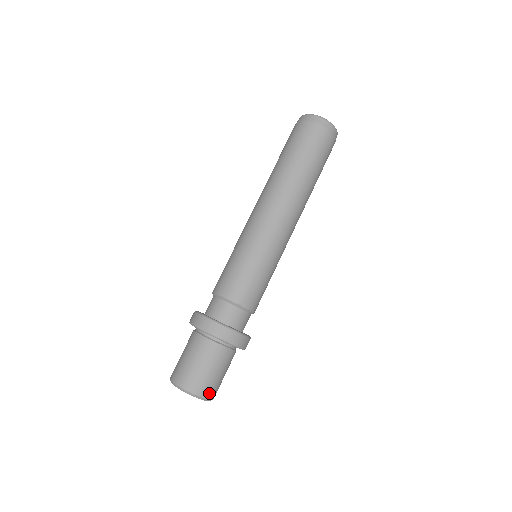
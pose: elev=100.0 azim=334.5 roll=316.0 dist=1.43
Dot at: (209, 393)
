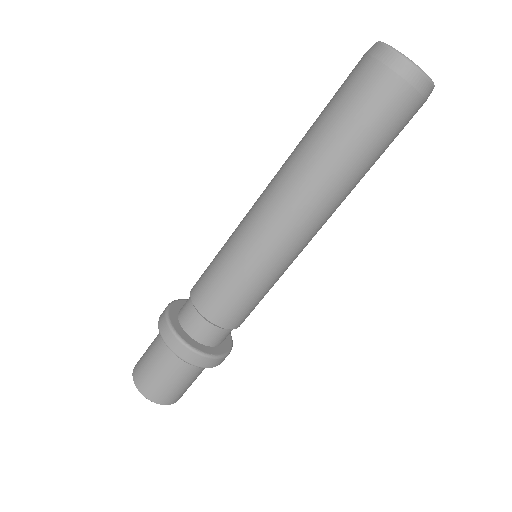
Dot at: occluded
